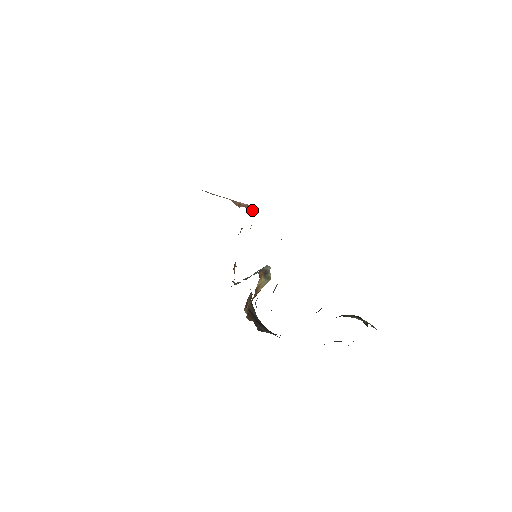
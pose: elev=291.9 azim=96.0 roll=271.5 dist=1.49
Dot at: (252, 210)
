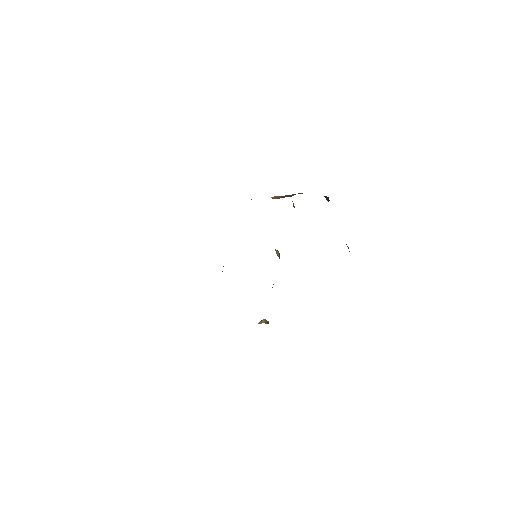
Dot at: occluded
